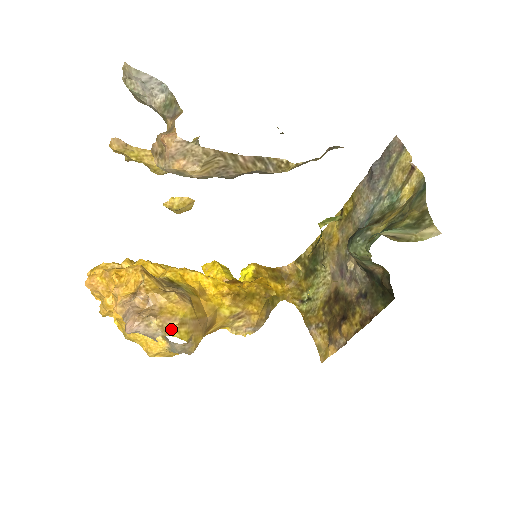
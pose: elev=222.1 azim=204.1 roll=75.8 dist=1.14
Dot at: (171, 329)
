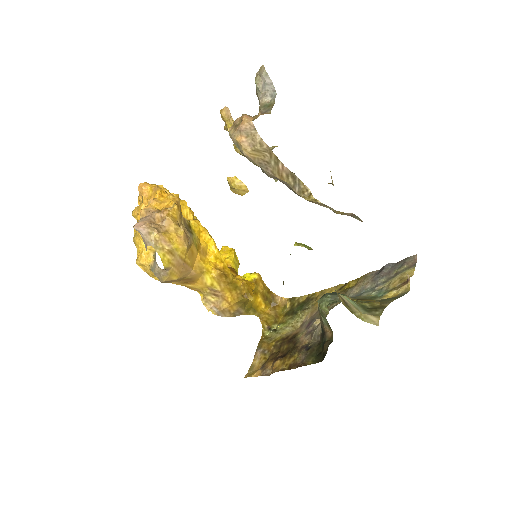
Dot at: (161, 248)
